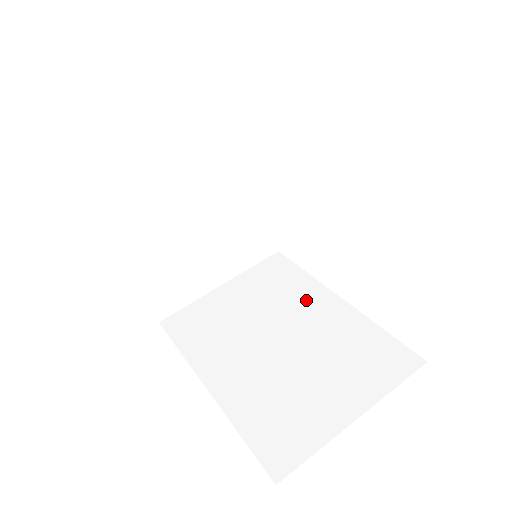
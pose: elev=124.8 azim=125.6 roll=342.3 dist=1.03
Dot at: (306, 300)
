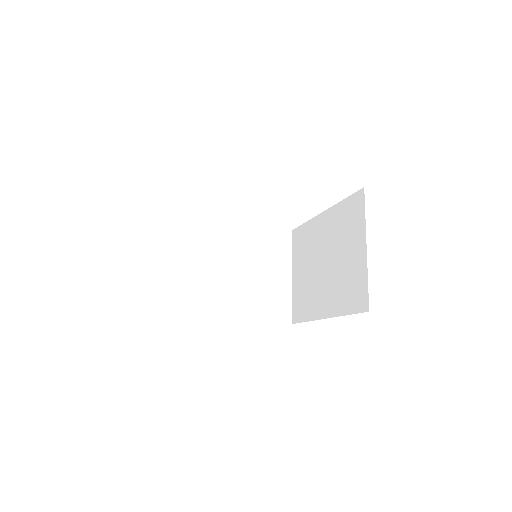
Dot at: (220, 236)
